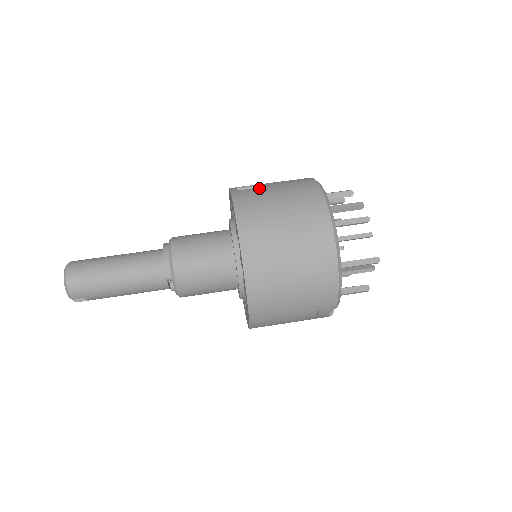
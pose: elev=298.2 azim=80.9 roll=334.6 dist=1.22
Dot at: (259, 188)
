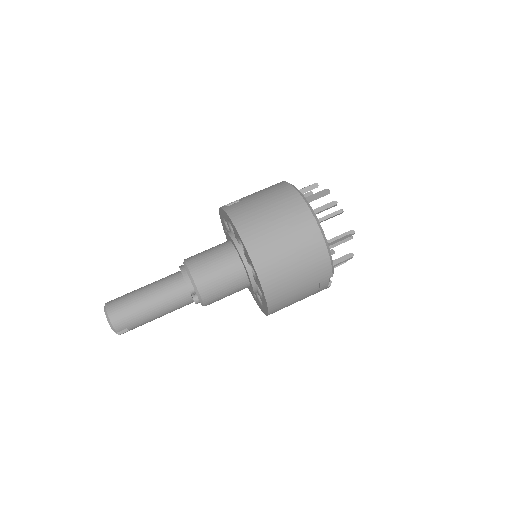
Dot at: (244, 200)
